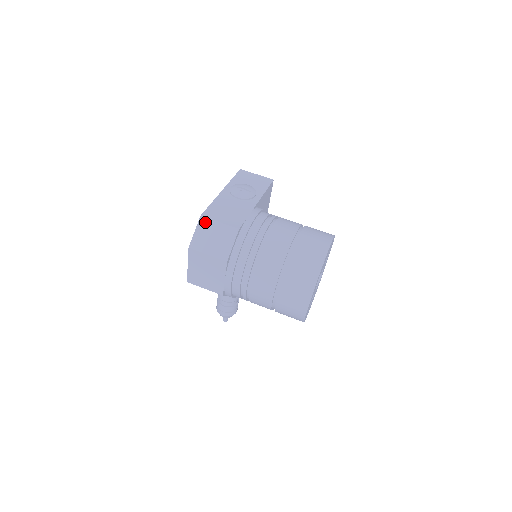
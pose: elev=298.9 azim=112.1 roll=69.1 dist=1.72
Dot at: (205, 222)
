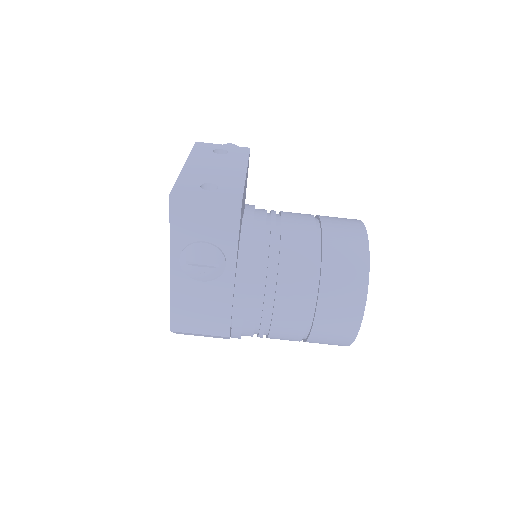
Dot at: occluded
